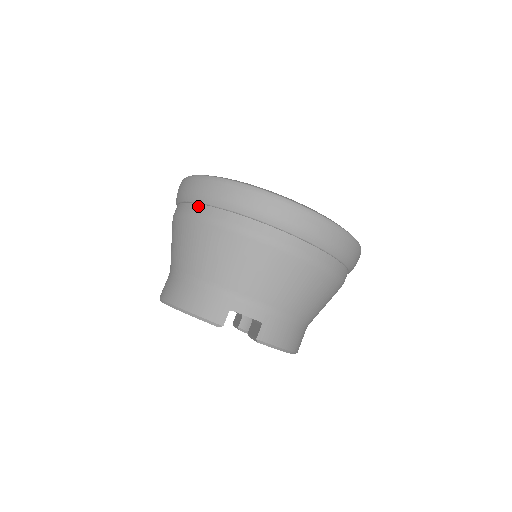
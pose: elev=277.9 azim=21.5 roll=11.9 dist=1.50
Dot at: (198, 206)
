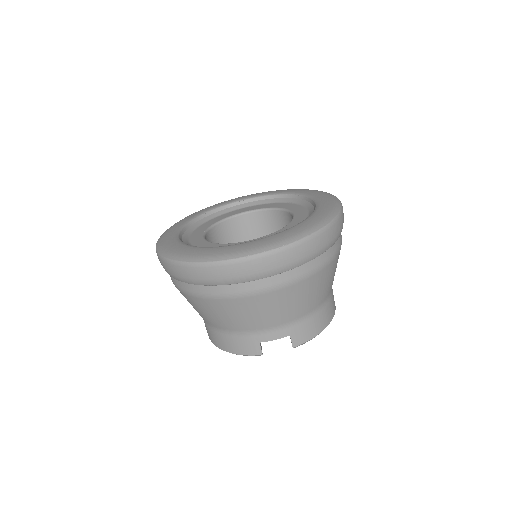
Dot at: (182, 283)
